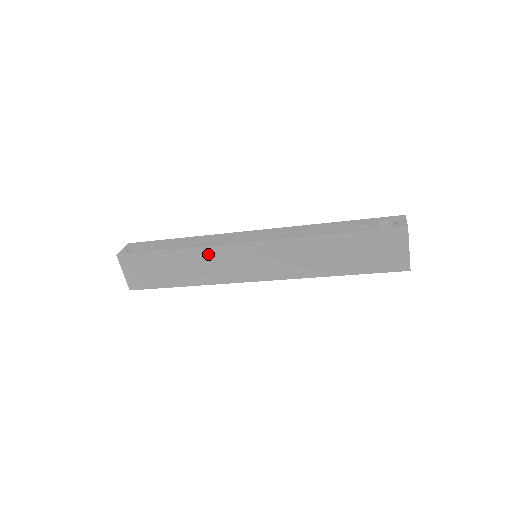
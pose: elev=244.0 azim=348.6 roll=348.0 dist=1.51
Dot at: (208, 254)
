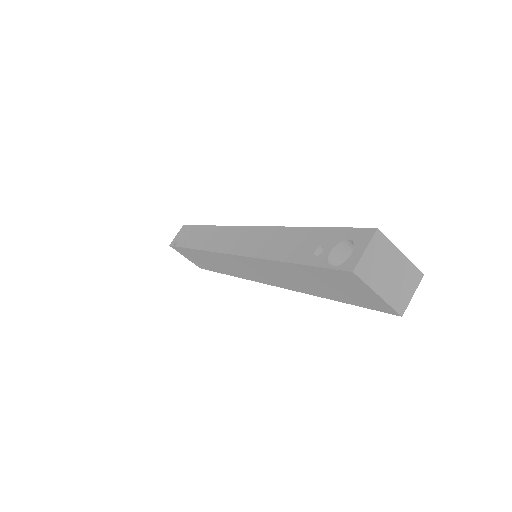
Dot at: (213, 256)
